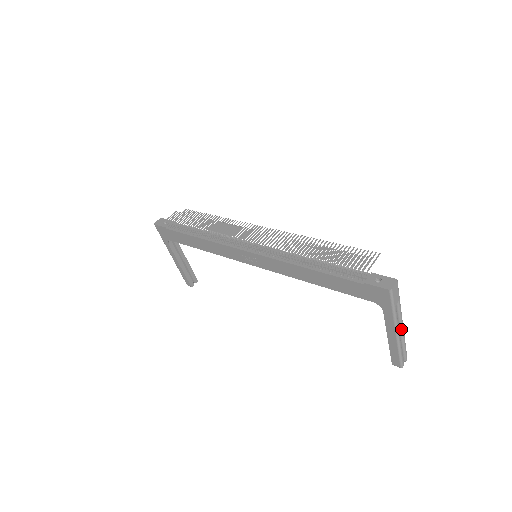
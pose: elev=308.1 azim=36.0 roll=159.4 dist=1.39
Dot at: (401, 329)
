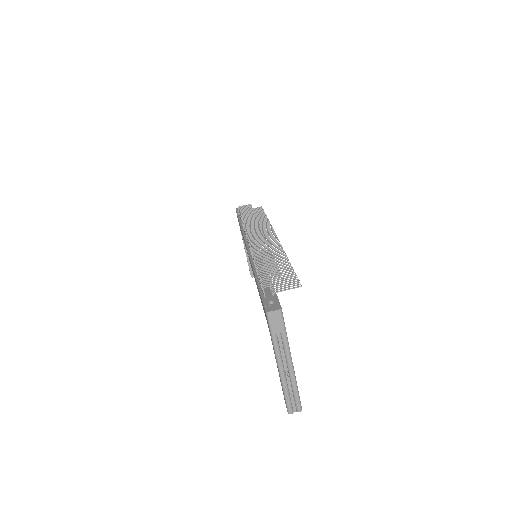
Dot at: (289, 368)
